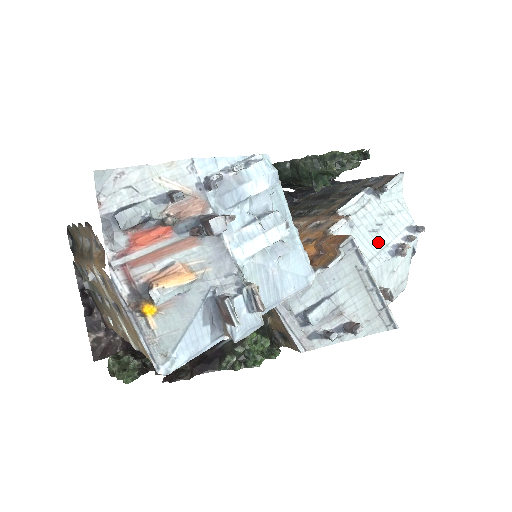
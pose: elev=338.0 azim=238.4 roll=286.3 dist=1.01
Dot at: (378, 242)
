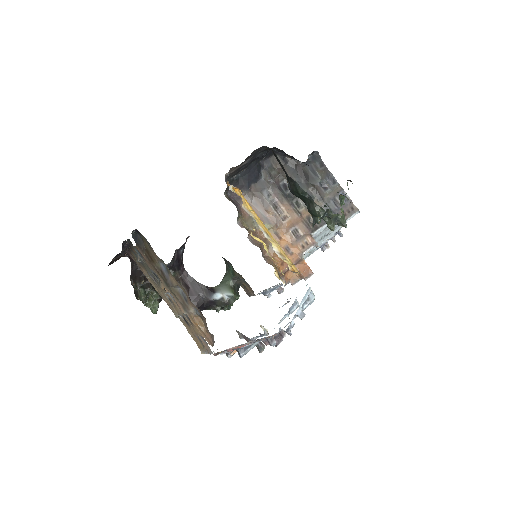
Dot at: (318, 244)
